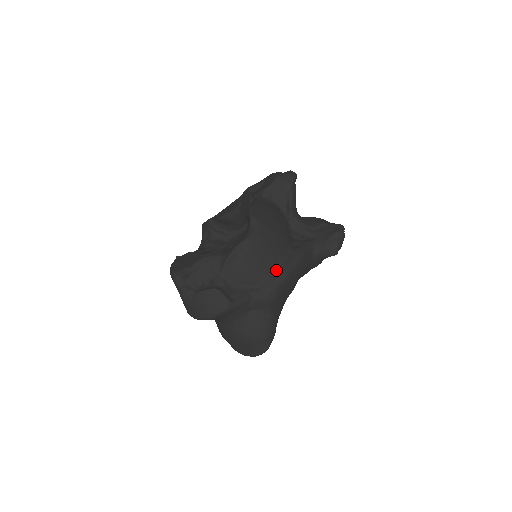
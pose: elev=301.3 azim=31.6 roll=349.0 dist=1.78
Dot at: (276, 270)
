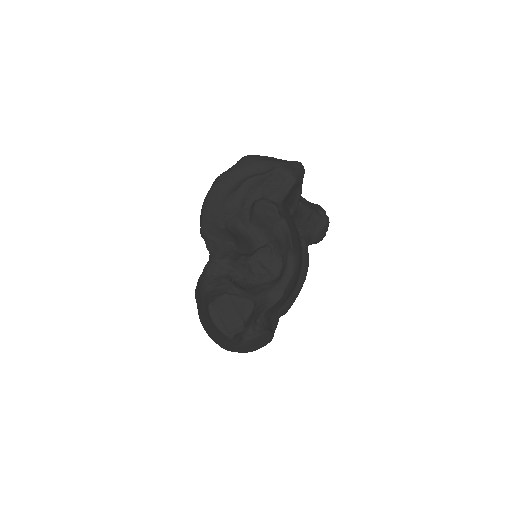
Dot at: (297, 285)
